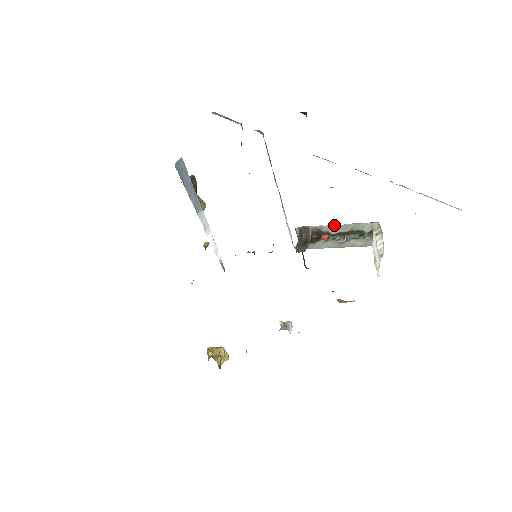
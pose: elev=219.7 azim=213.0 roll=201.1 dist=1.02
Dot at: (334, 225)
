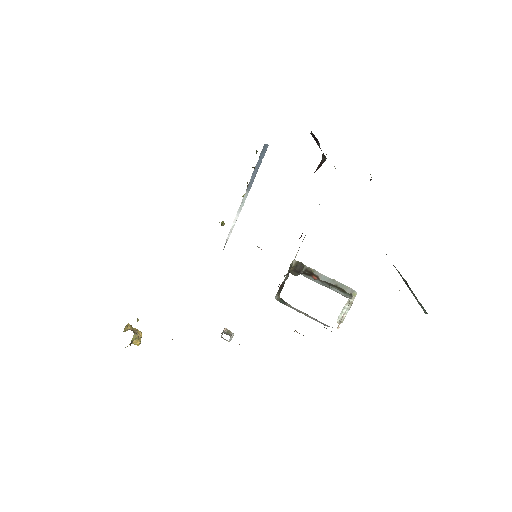
Dot at: (324, 275)
